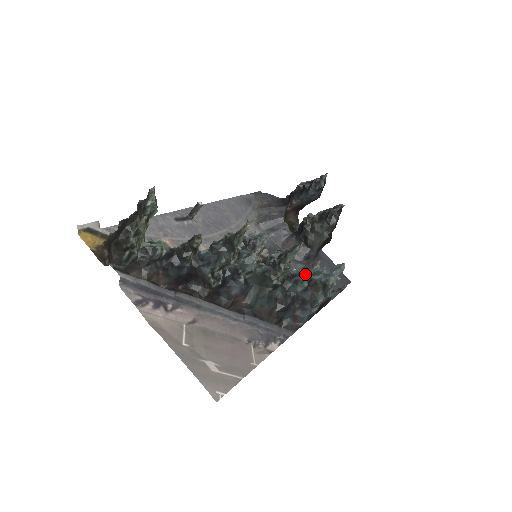
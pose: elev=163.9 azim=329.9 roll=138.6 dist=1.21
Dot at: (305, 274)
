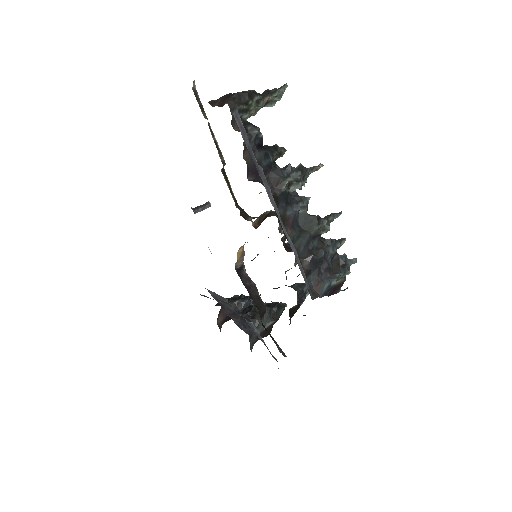
Dot at: (334, 244)
